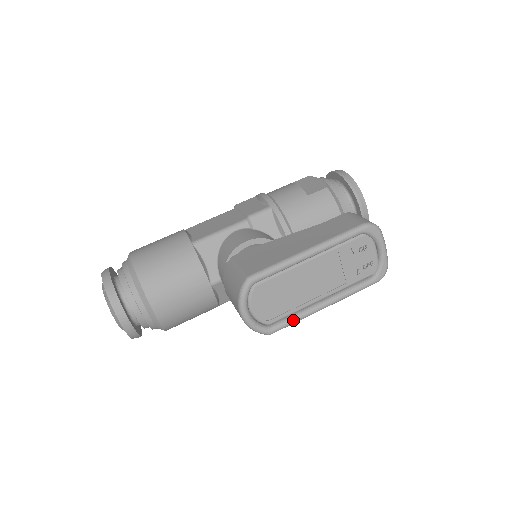
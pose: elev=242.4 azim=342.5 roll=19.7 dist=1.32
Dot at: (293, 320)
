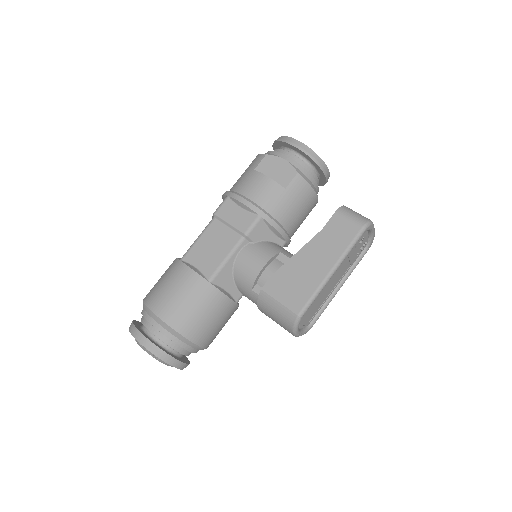
Dot at: (323, 311)
